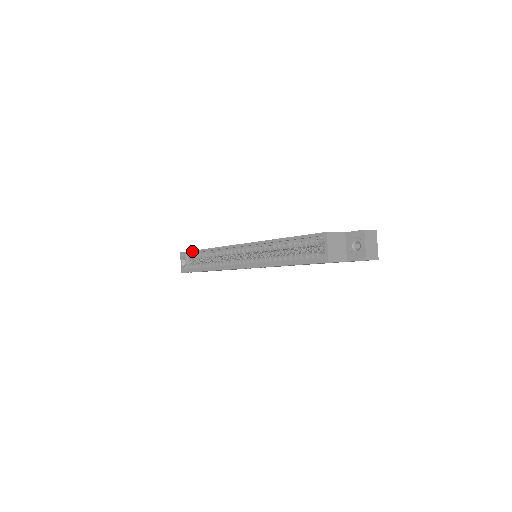
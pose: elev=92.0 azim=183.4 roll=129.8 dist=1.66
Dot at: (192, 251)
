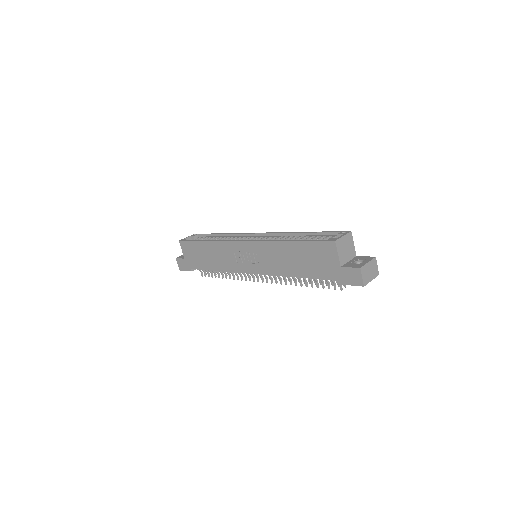
Dot at: occluded
